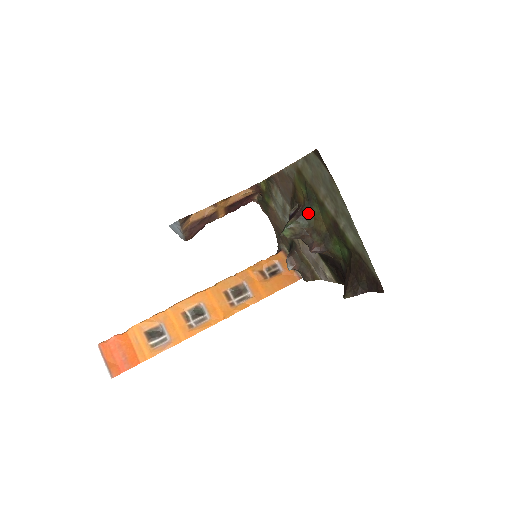
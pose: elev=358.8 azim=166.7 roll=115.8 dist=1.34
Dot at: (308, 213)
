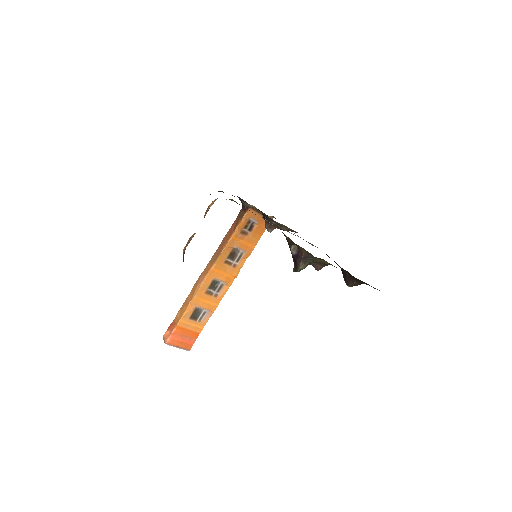
Dot at: (312, 258)
